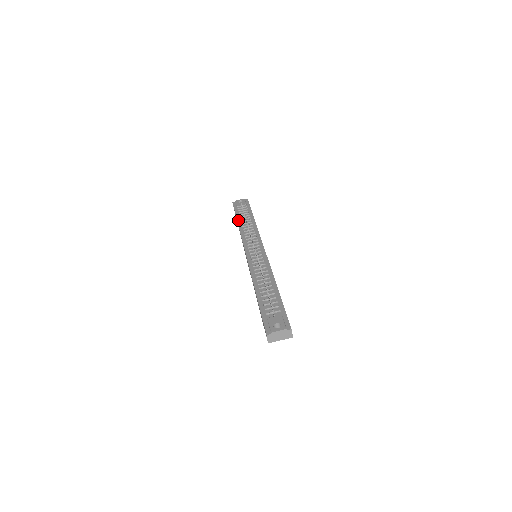
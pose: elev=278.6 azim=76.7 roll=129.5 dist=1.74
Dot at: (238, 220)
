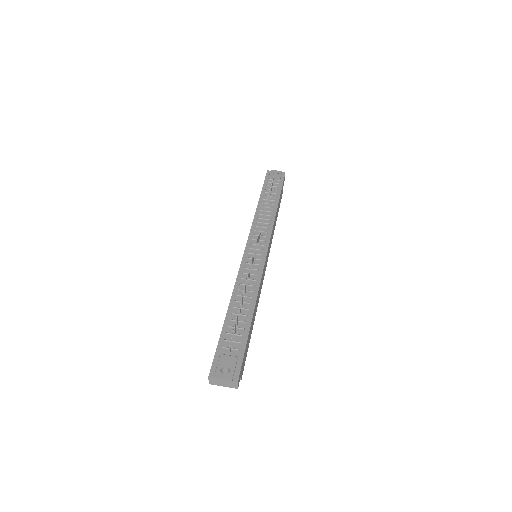
Dot at: (260, 199)
